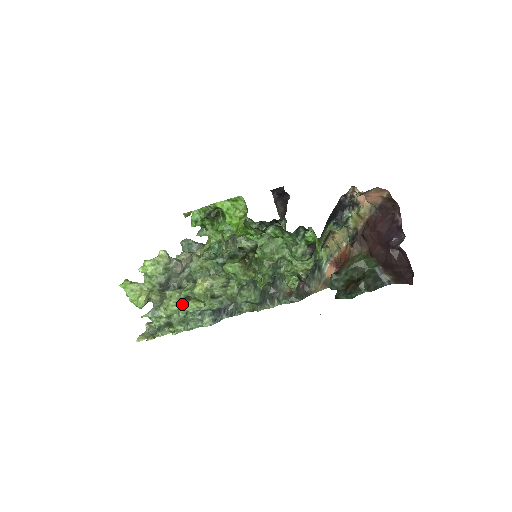
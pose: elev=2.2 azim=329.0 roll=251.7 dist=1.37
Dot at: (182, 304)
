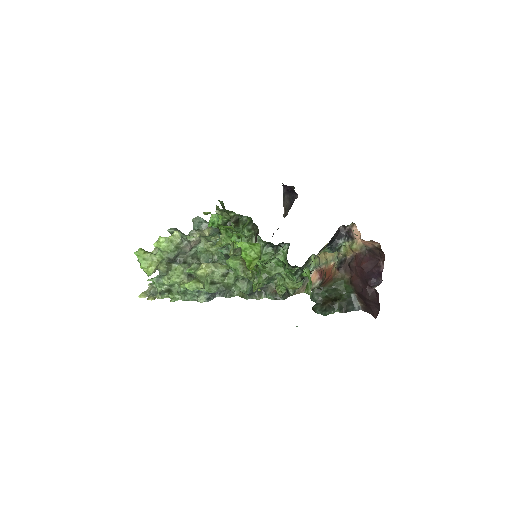
Dot at: (184, 278)
